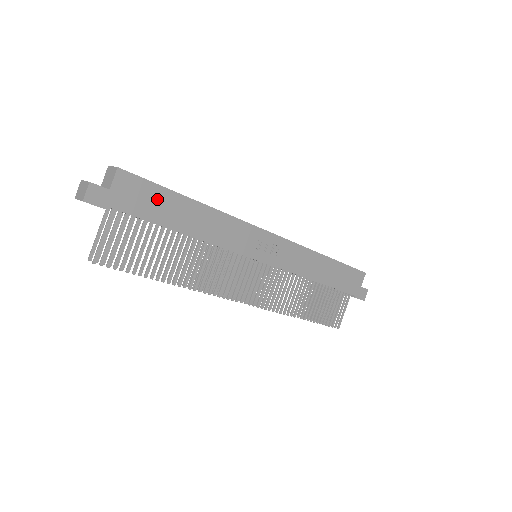
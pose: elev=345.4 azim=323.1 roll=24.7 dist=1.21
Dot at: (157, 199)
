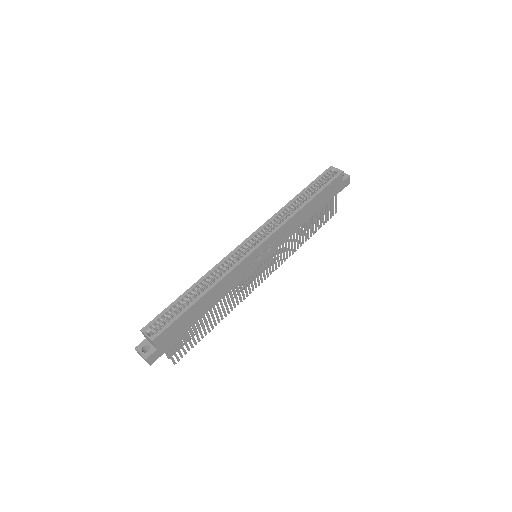
Dot at: (182, 322)
